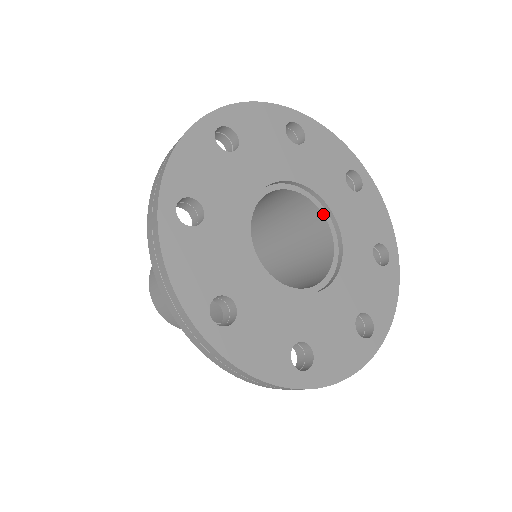
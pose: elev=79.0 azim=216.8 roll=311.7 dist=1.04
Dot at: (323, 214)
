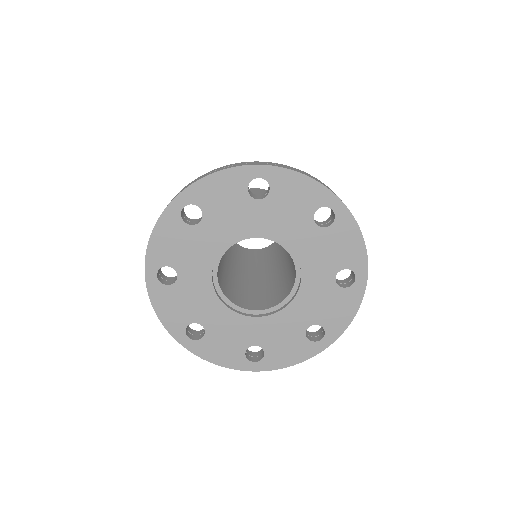
Dot at: occluded
